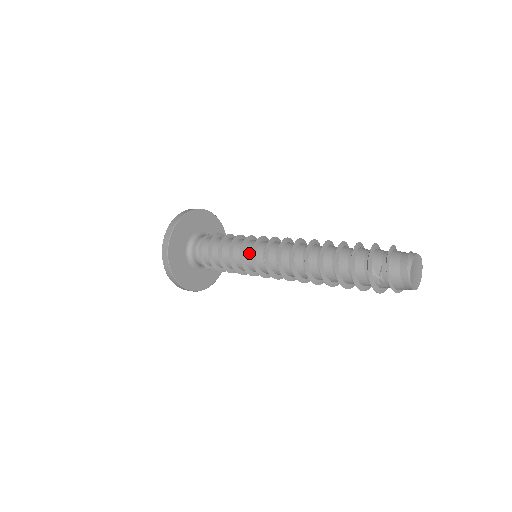
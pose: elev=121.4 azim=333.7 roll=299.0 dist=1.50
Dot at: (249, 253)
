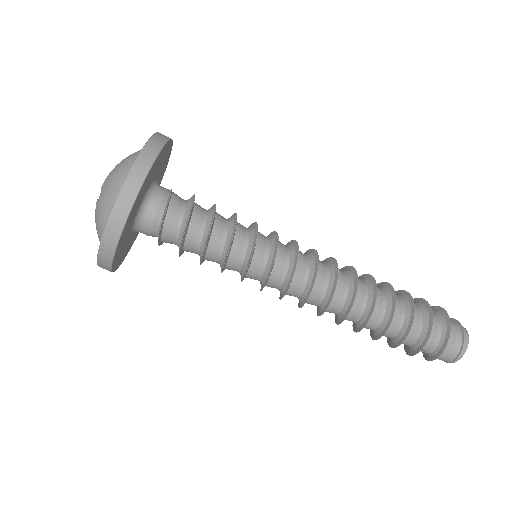
Dot at: (255, 276)
